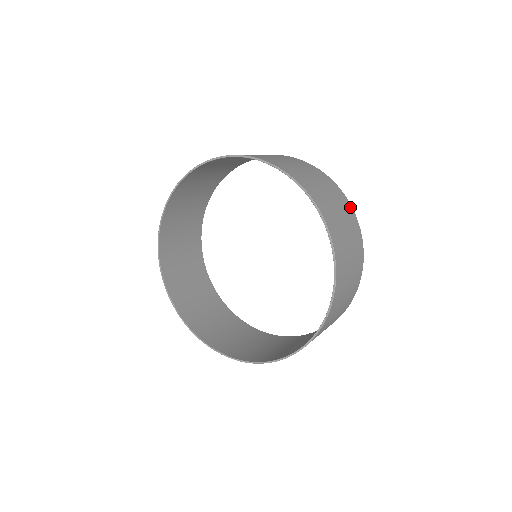
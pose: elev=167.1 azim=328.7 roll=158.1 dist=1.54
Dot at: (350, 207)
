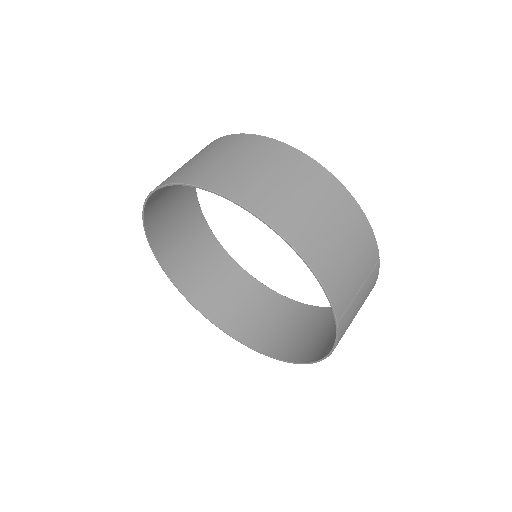
Dot at: (322, 171)
